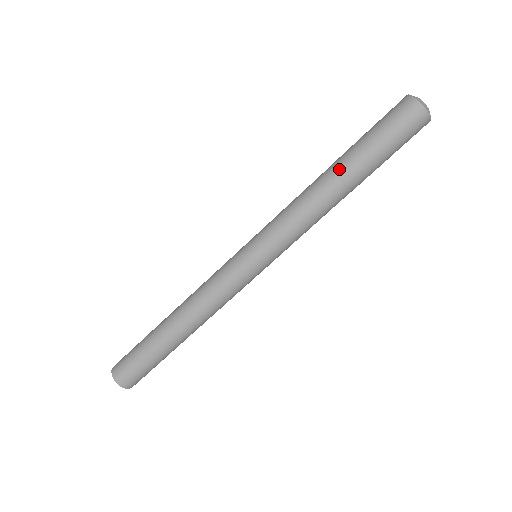
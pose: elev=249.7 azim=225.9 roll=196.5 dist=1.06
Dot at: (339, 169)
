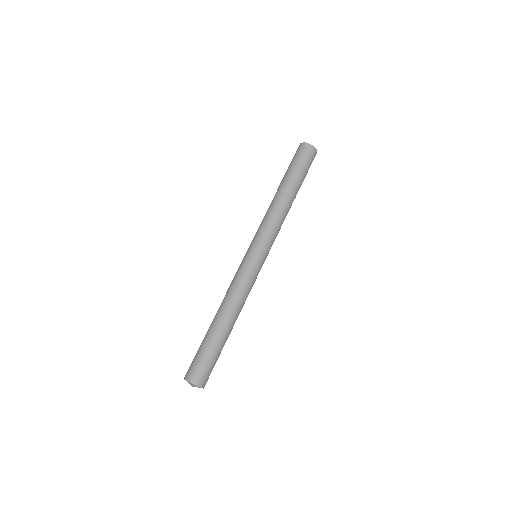
Dot at: (287, 188)
